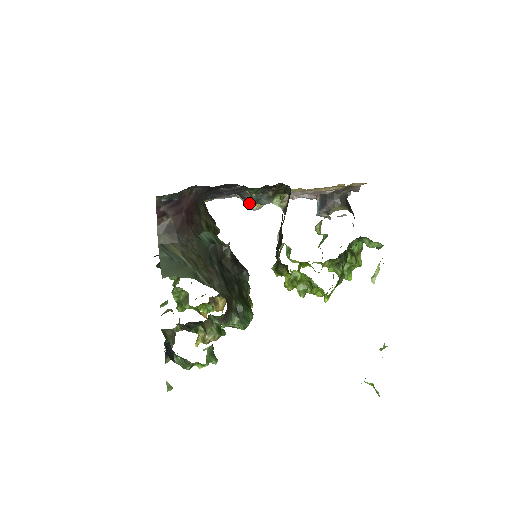
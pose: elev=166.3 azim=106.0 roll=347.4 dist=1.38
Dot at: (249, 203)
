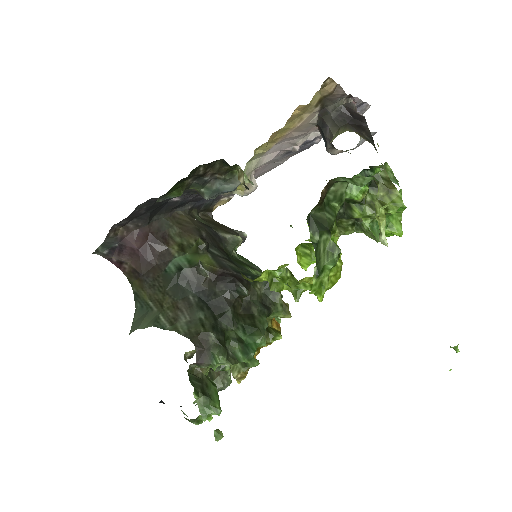
Dot at: (225, 194)
